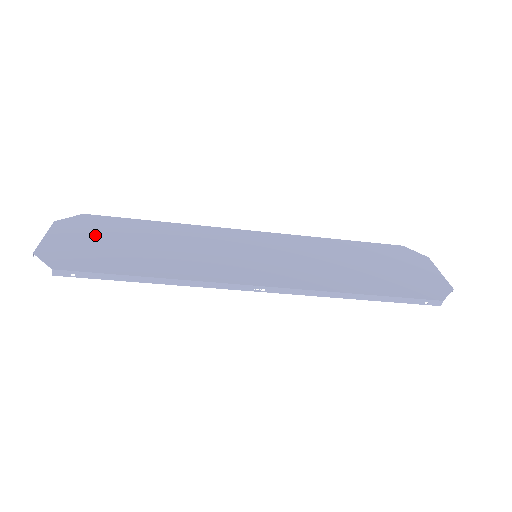
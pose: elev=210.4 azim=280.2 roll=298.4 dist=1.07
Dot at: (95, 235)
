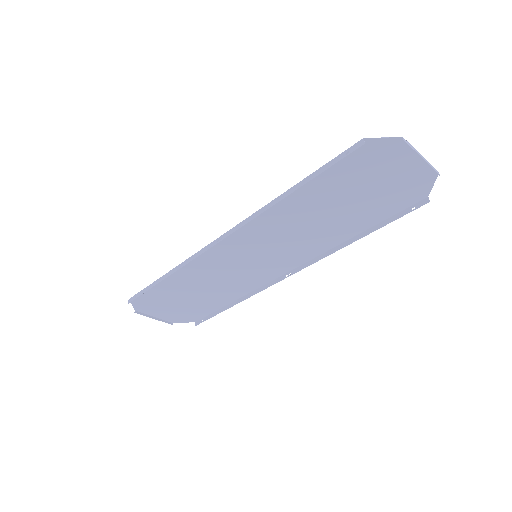
Dot at: (180, 308)
